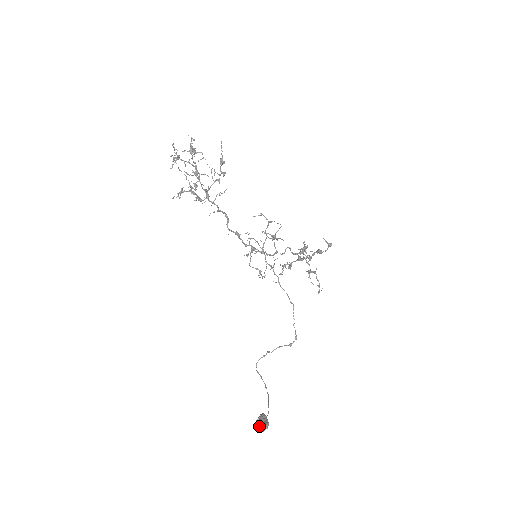
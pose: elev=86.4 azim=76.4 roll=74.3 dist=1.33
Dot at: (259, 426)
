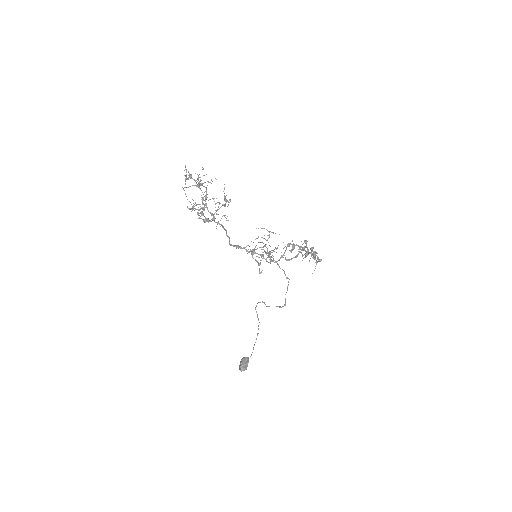
Dot at: (240, 368)
